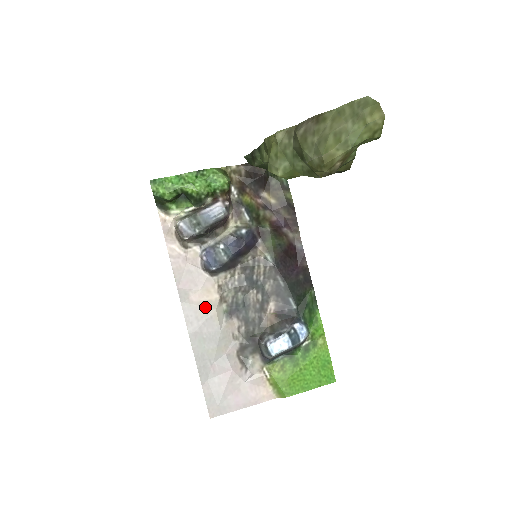
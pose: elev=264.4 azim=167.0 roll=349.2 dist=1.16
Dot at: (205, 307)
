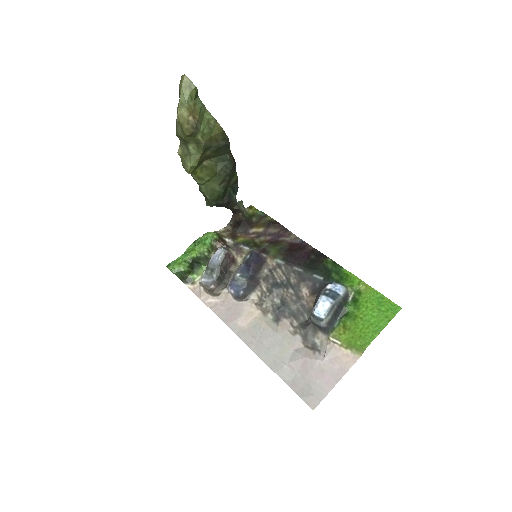
Dot at: (255, 325)
